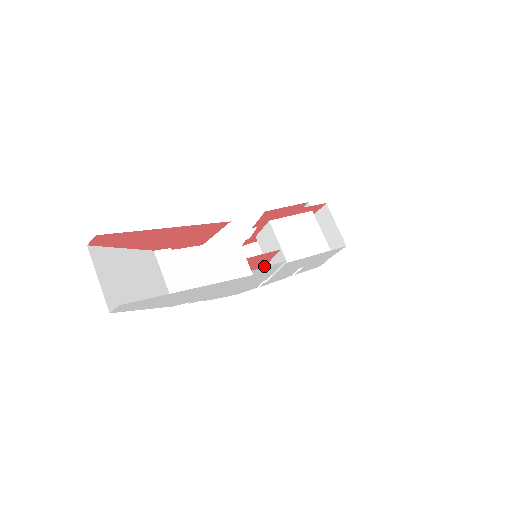
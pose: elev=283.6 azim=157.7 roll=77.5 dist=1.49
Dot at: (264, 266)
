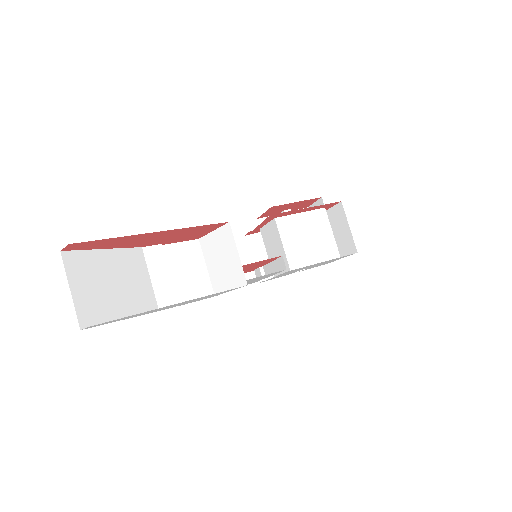
Dot at: (265, 264)
